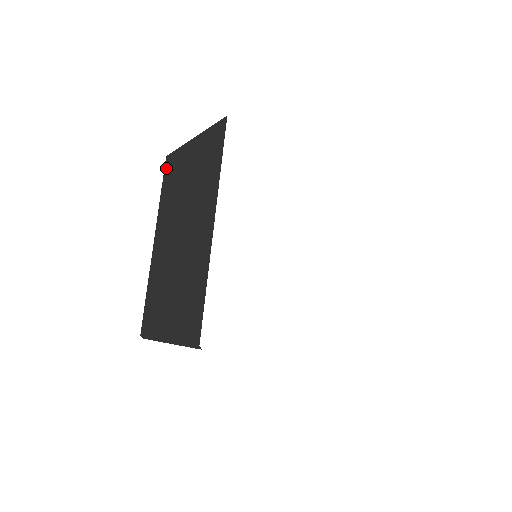
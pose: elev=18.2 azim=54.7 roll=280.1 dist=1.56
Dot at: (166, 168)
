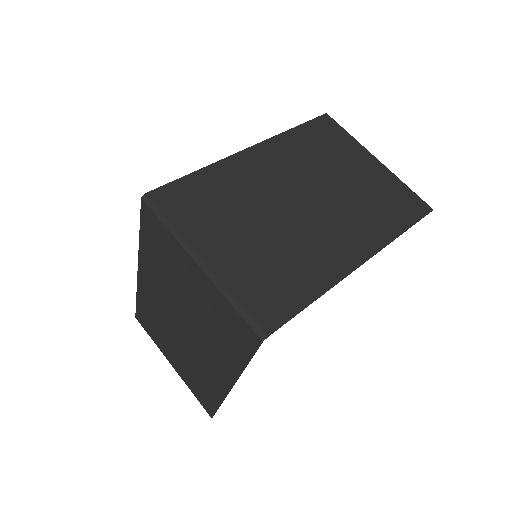
Dot at: (145, 218)
